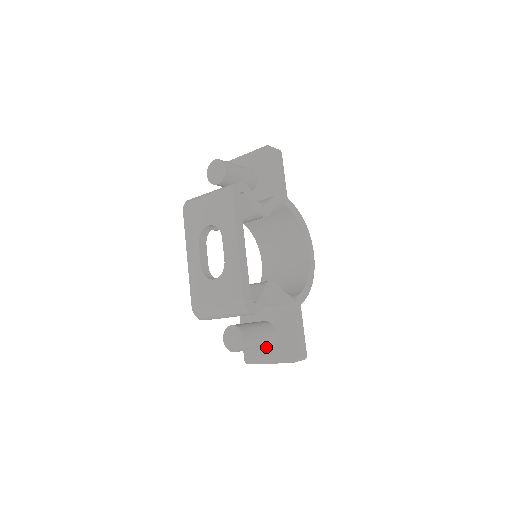
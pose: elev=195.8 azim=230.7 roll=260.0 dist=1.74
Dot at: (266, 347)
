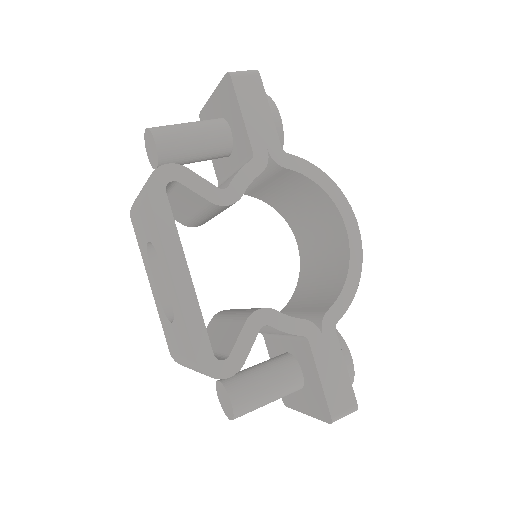
Dot at: occluded
